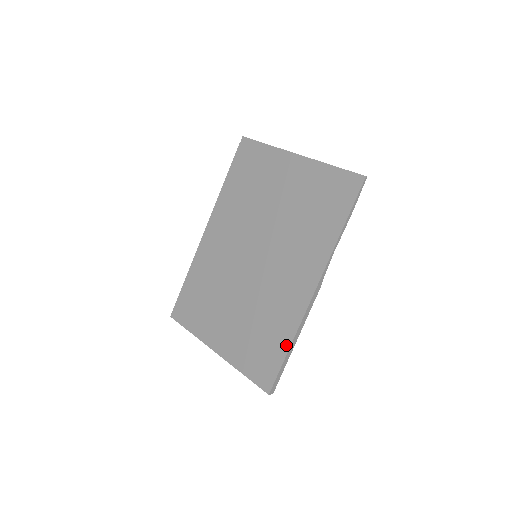
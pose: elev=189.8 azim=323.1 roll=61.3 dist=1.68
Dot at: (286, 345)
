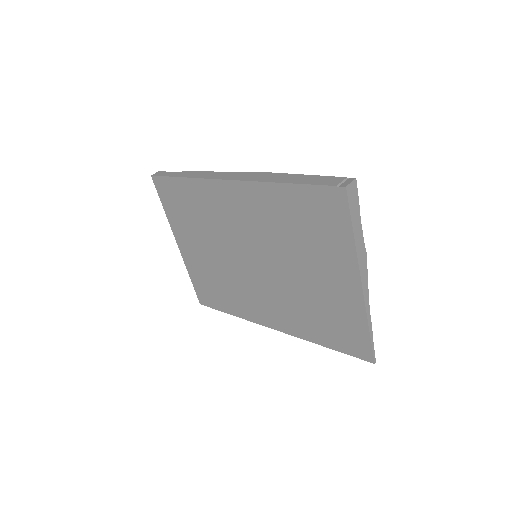
Dot at: (229, 312)
